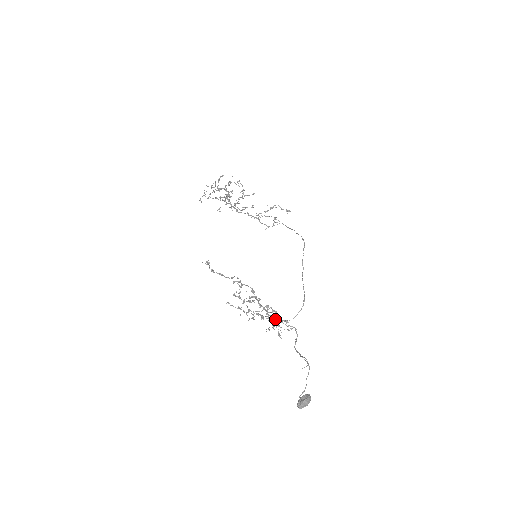
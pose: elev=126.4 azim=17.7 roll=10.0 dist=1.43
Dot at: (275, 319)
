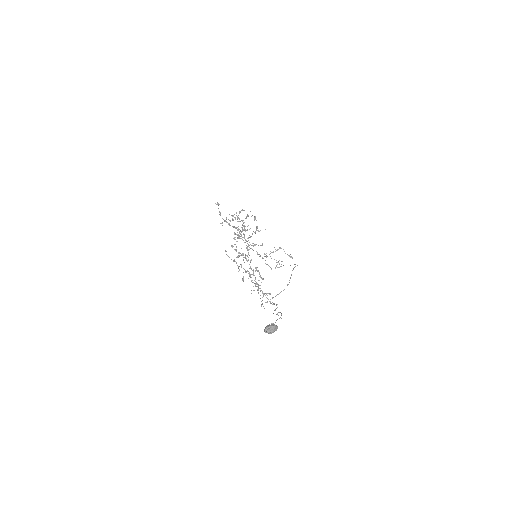
Dot at: occluded
